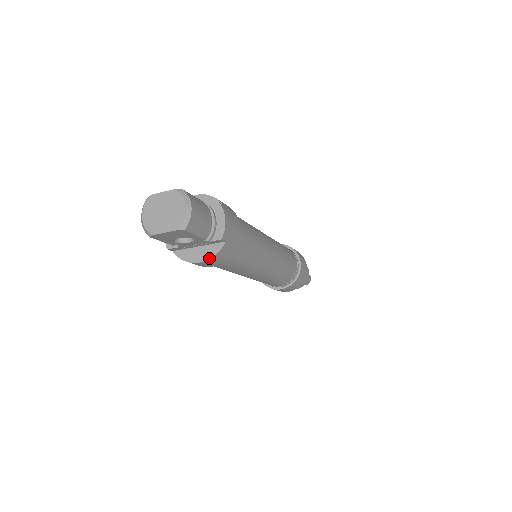
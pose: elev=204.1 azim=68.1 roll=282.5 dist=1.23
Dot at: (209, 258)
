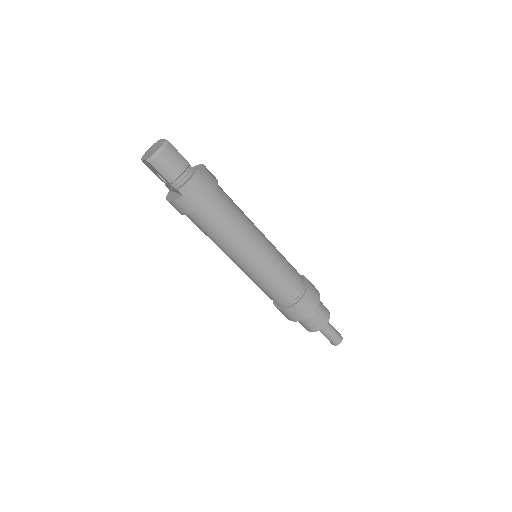
Dot at: (172, 201)
